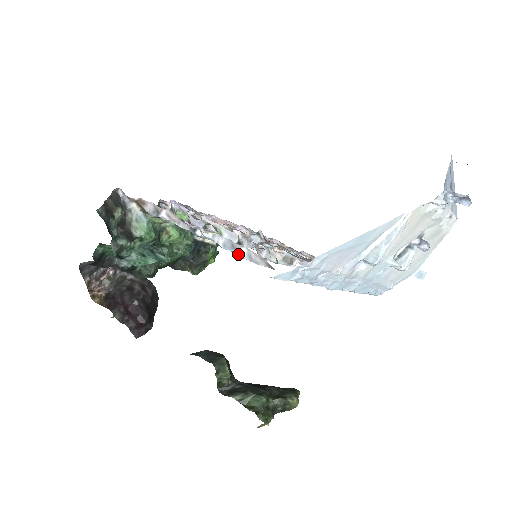
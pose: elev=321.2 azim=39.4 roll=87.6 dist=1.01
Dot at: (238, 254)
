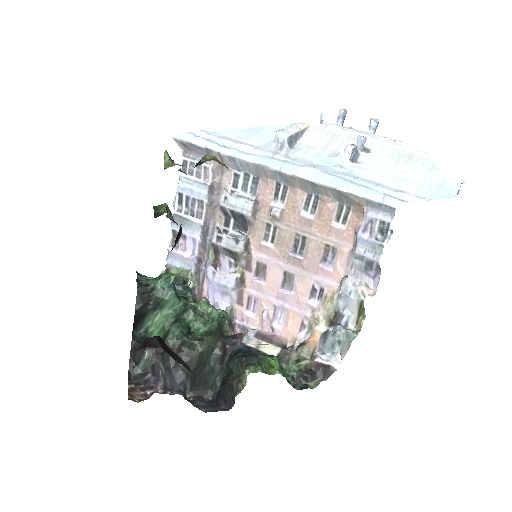
Dot at: (179, 175)
